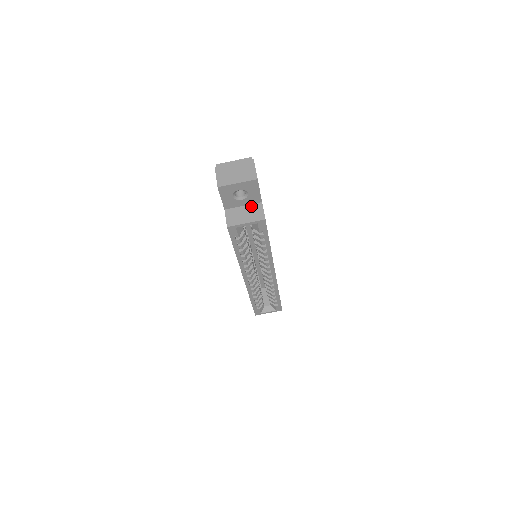
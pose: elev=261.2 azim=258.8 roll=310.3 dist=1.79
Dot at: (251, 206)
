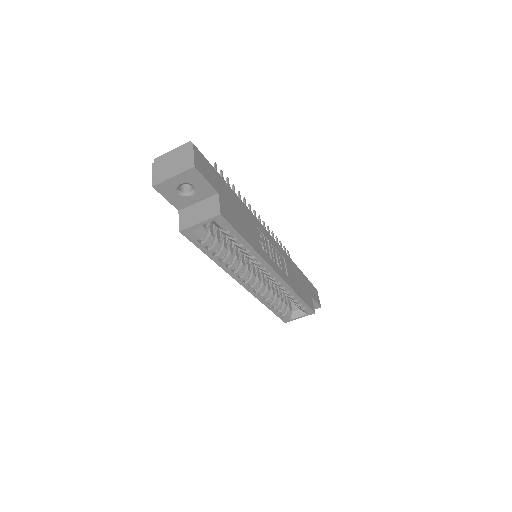
Dot at: (206, 200)
